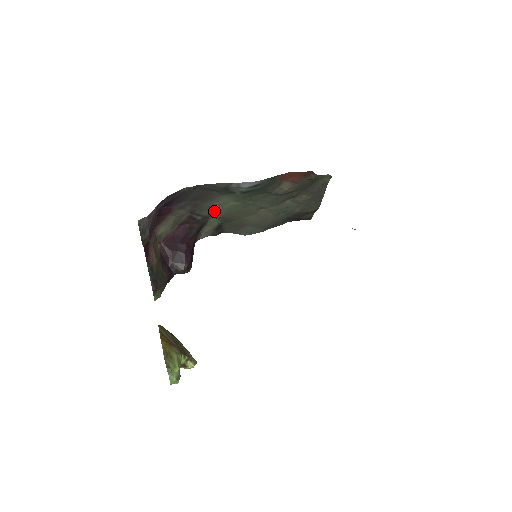
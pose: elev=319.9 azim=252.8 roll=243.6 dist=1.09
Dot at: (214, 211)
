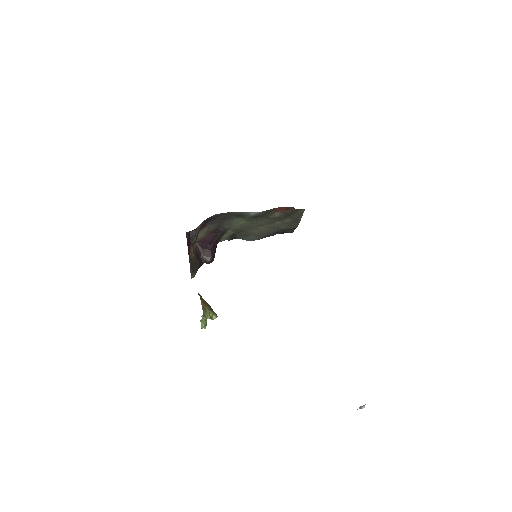
Dot at: (231, 226)
